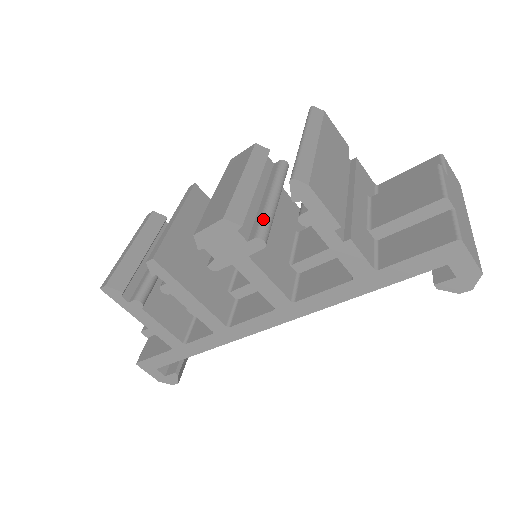
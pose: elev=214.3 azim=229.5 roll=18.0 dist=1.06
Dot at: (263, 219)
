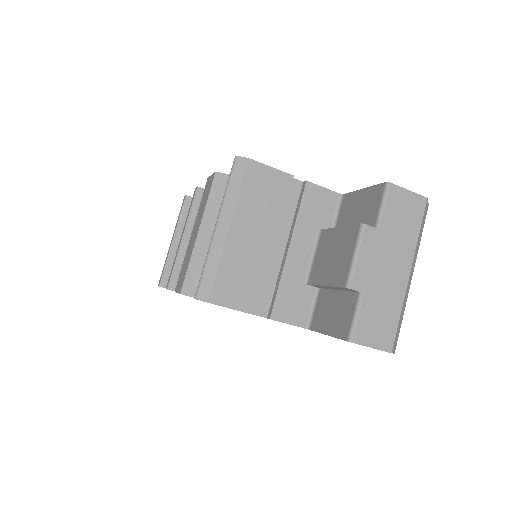
Dot at: occluded
